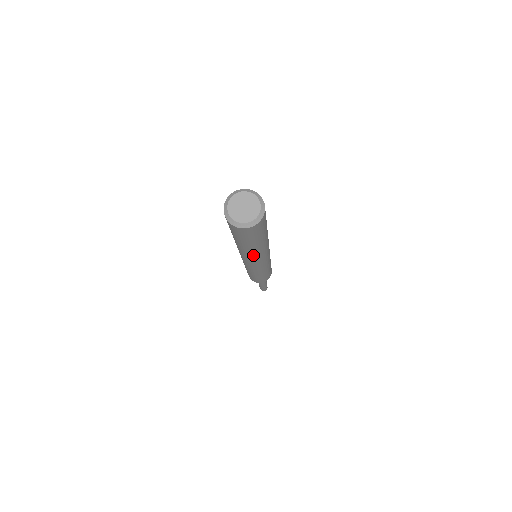
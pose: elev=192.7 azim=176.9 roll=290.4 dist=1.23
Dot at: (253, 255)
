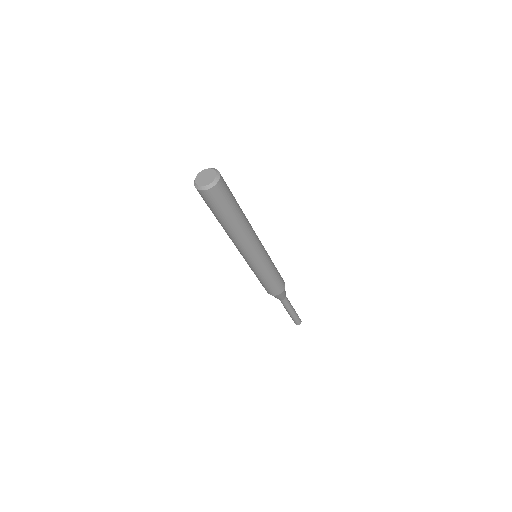
Dot at: (233, 237)
